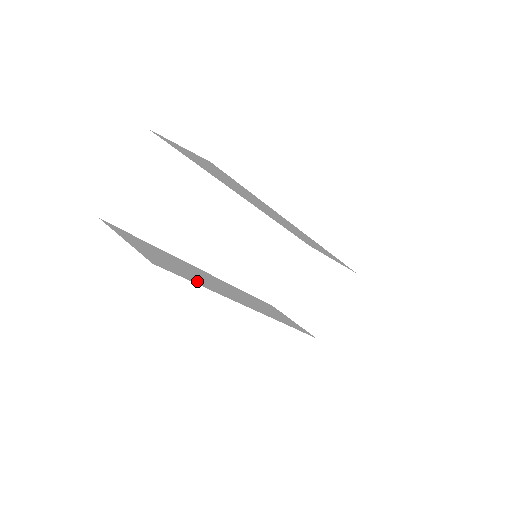
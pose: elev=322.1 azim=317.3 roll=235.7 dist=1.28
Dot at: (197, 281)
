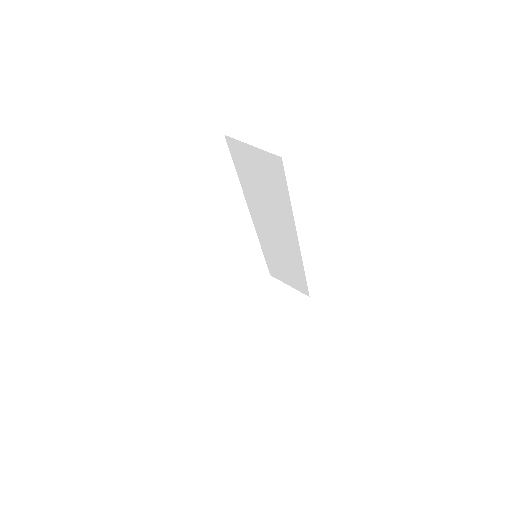
Dot at: occluded
